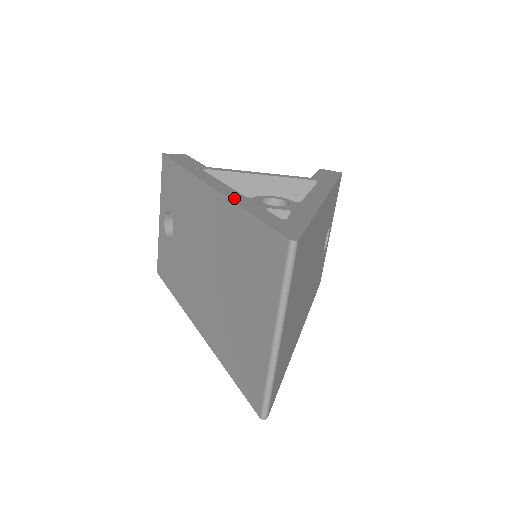
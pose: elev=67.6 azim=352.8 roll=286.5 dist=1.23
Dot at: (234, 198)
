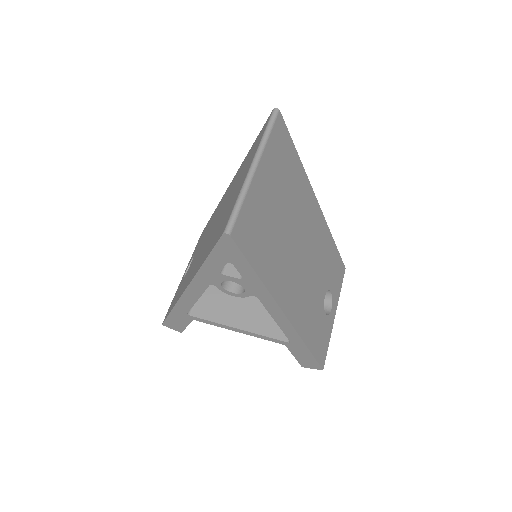
Dot at: occluded
